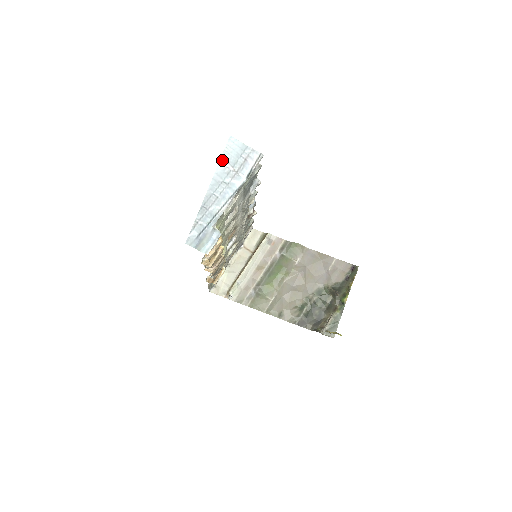
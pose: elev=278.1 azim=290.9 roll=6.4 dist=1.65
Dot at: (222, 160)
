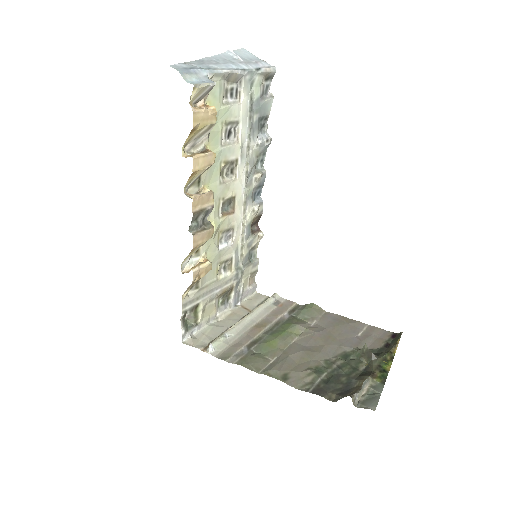
Dot at: occluded
